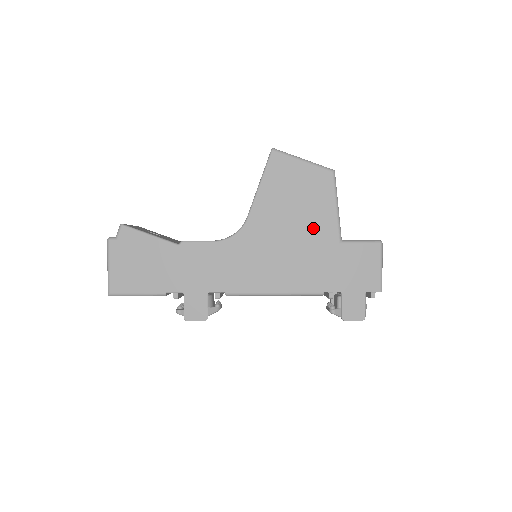
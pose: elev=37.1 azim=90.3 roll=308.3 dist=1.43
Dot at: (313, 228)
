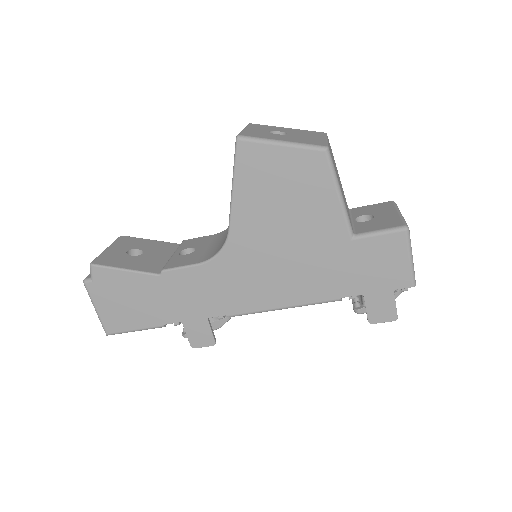
Dot at: (313, 228)
